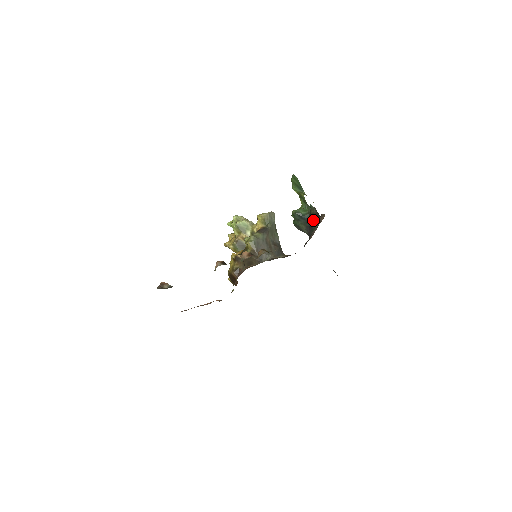
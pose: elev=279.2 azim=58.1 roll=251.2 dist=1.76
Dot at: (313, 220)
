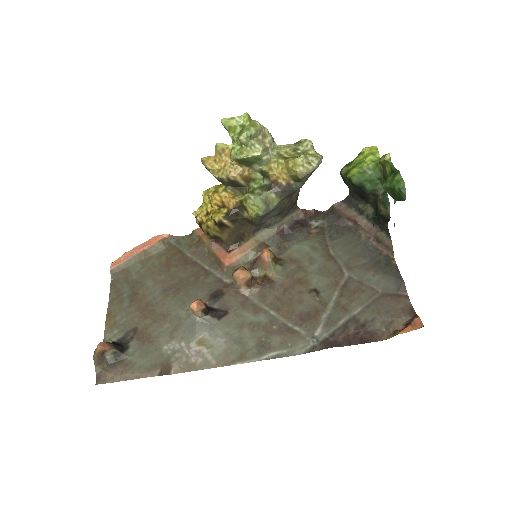
Dot at: (373, 202)
